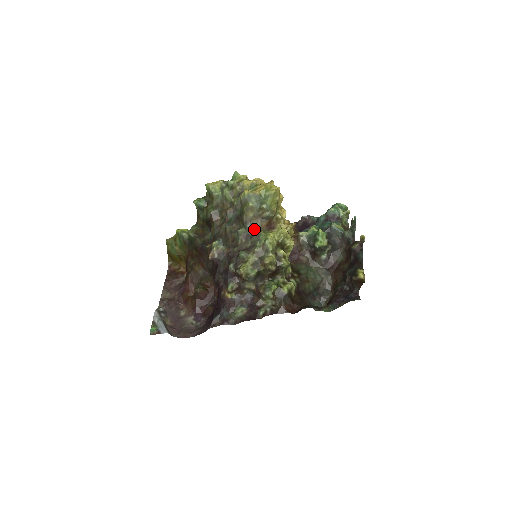
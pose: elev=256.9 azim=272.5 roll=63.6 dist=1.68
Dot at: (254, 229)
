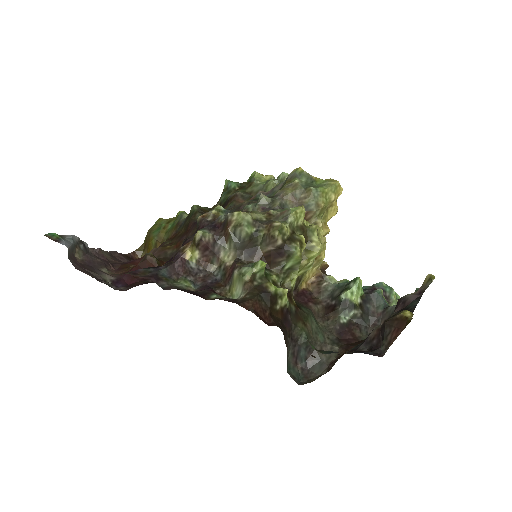
Dot at: (282, 207)
